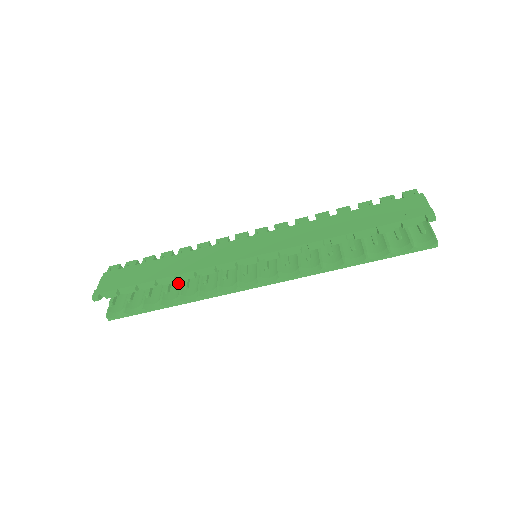
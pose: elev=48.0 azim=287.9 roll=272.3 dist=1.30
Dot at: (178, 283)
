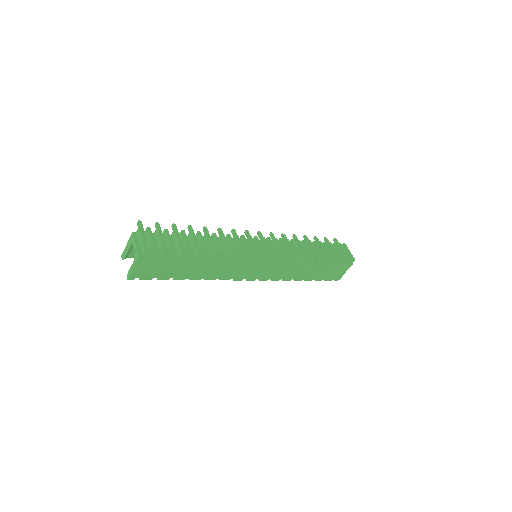
Dot at: occluded
